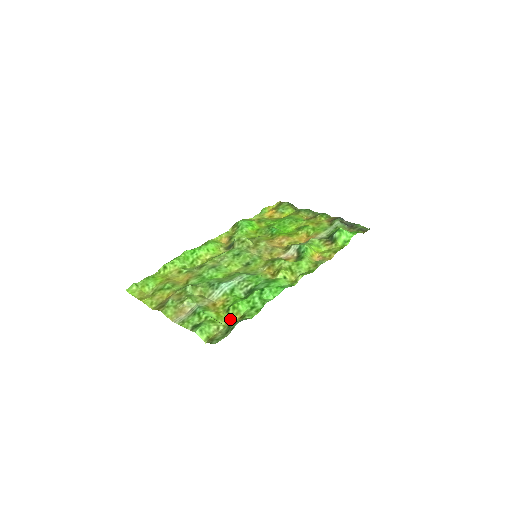
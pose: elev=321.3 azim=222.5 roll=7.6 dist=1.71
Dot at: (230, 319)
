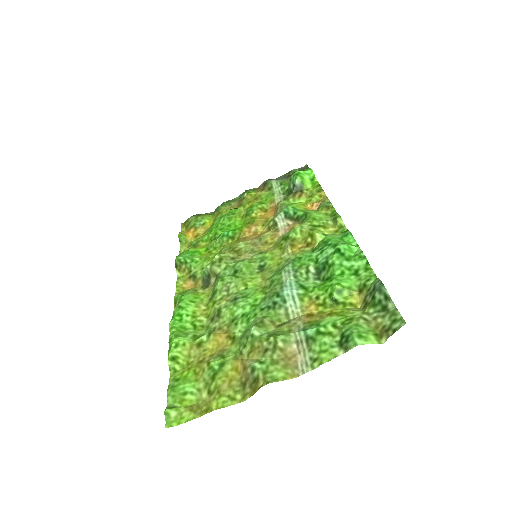
Dot at: (352, 306)
